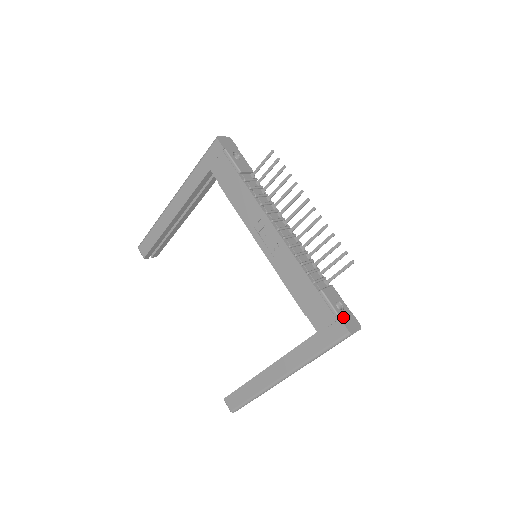
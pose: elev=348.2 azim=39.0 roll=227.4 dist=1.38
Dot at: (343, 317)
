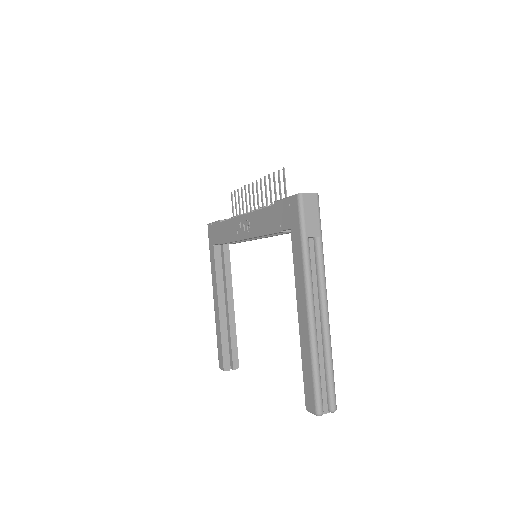
Dot at: occluded
